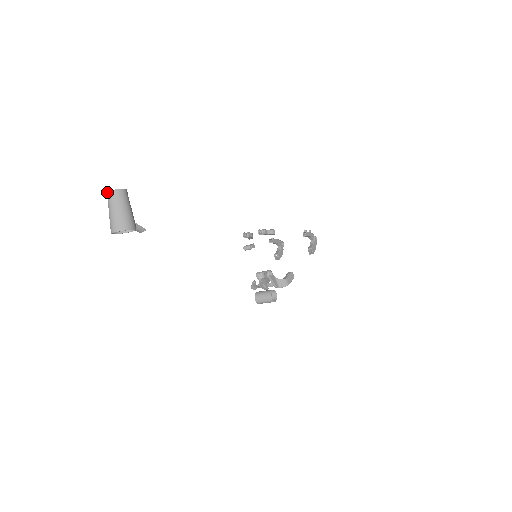
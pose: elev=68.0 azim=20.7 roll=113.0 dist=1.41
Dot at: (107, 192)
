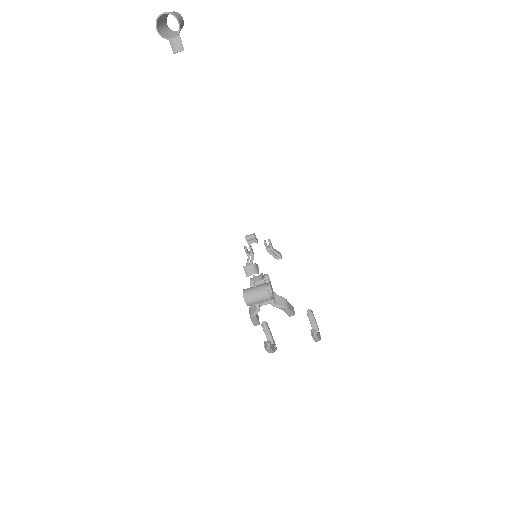
Dot at: (168, 14)
